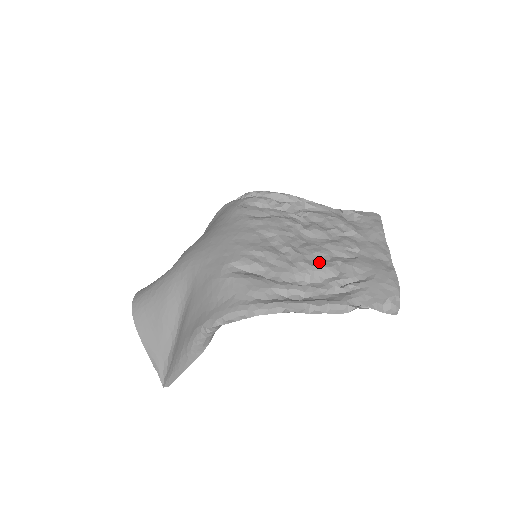
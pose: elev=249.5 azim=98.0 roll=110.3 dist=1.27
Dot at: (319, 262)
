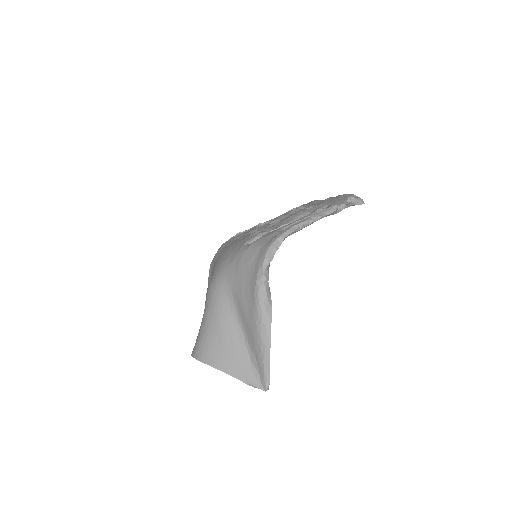
Dot at: occluded
